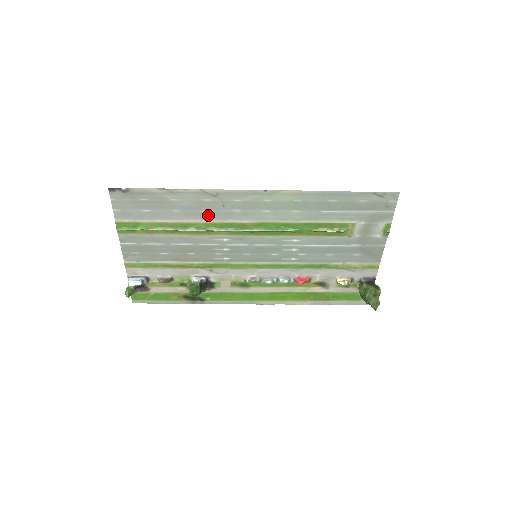
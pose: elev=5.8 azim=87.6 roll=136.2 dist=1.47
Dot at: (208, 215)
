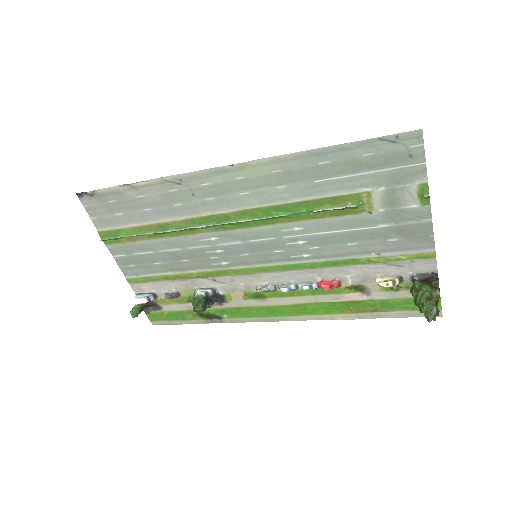
Dot at: (182, 209)
